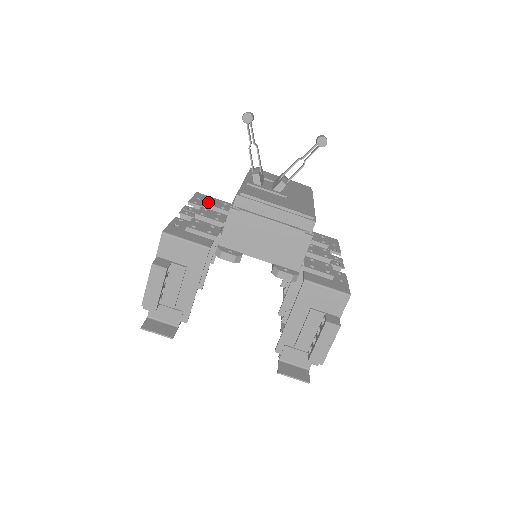
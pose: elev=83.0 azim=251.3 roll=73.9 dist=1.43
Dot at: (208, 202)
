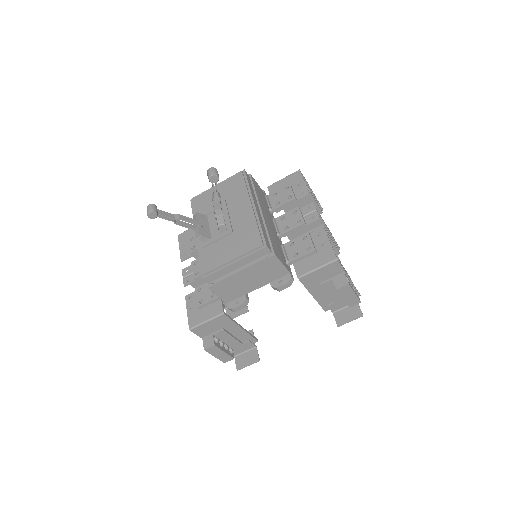
Dot at: (191, 247)
